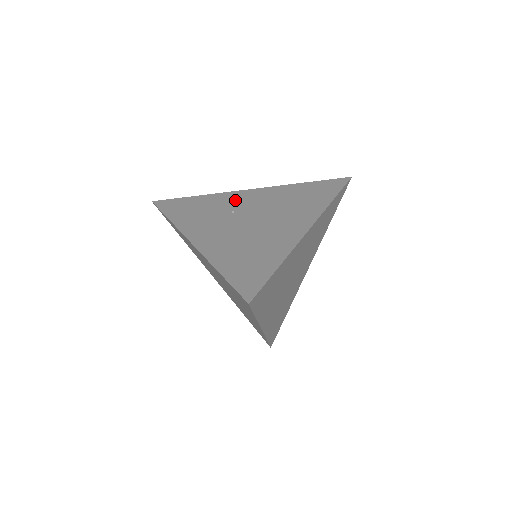
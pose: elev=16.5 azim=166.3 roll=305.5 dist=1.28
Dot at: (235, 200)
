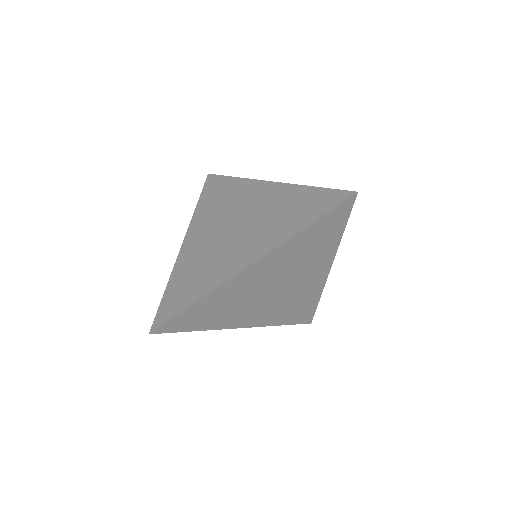
Dot at: occluded
